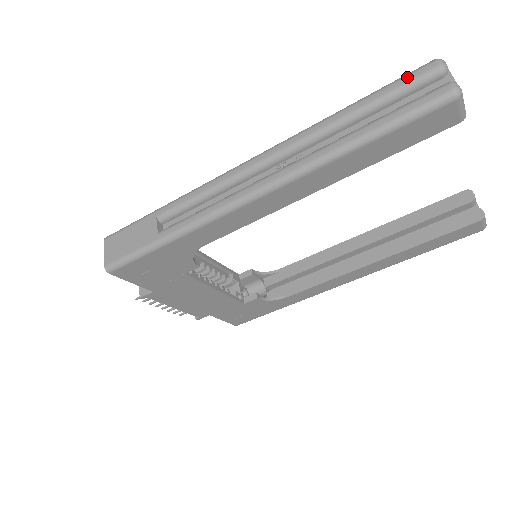
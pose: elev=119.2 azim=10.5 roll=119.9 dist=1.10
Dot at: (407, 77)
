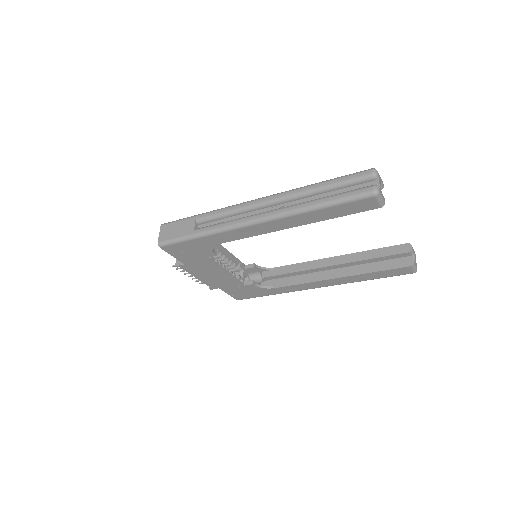
Dot at: (354, 175)
